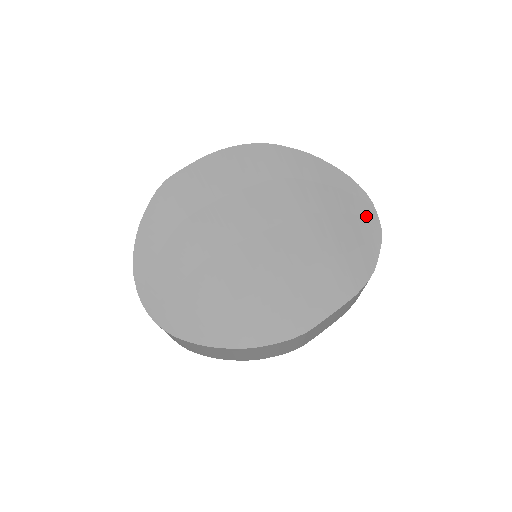
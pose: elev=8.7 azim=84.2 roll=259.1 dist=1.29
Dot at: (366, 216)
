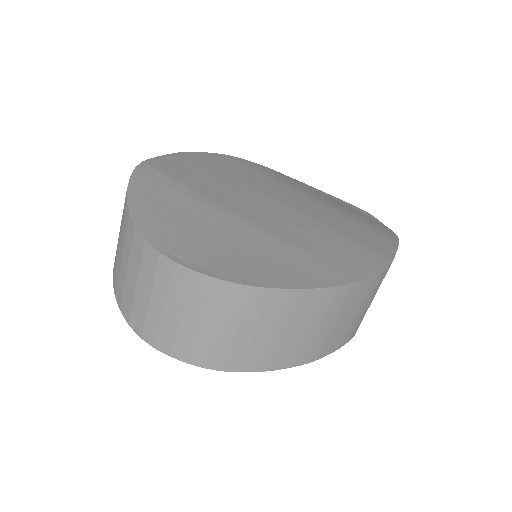
Dot at: (348, 205)
